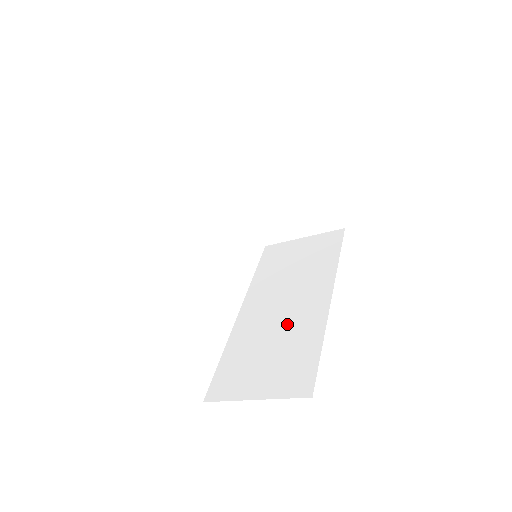
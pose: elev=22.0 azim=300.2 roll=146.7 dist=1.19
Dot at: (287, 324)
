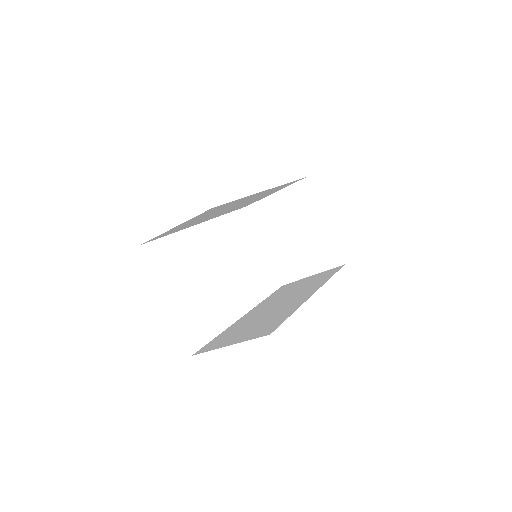
Dot at: (274, 311)
